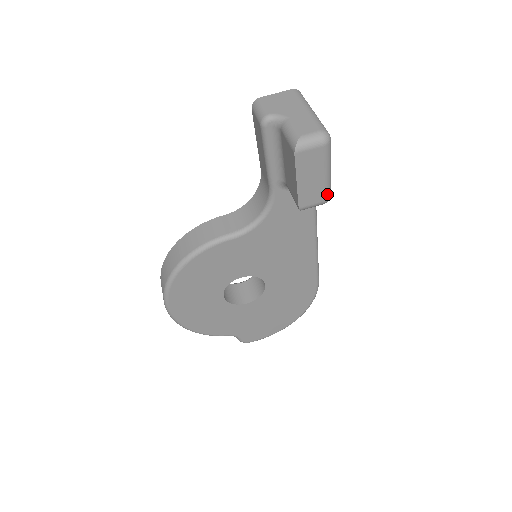
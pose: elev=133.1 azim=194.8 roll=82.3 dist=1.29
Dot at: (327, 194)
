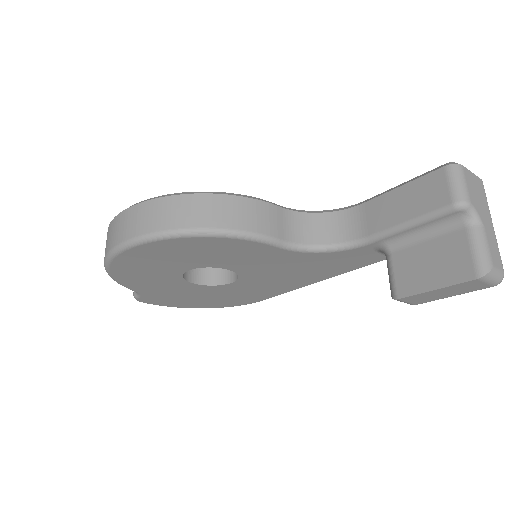
Dot at: (425, 302)
